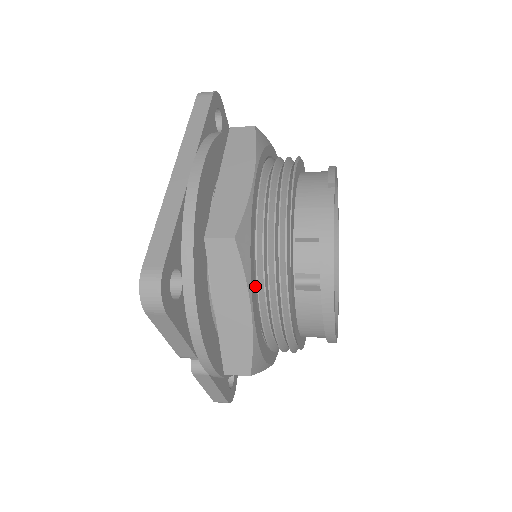
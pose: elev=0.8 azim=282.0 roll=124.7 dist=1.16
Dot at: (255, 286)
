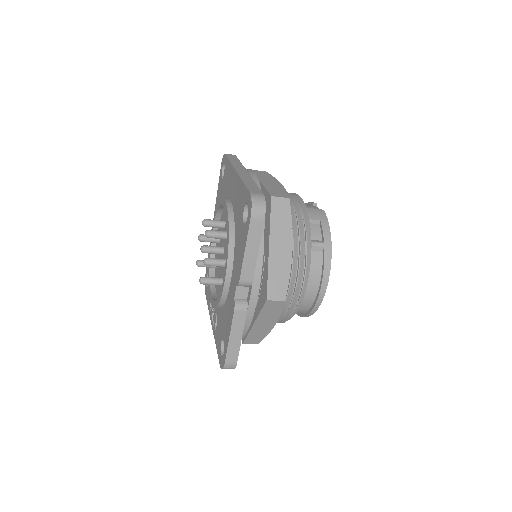
Dot at: occluded
